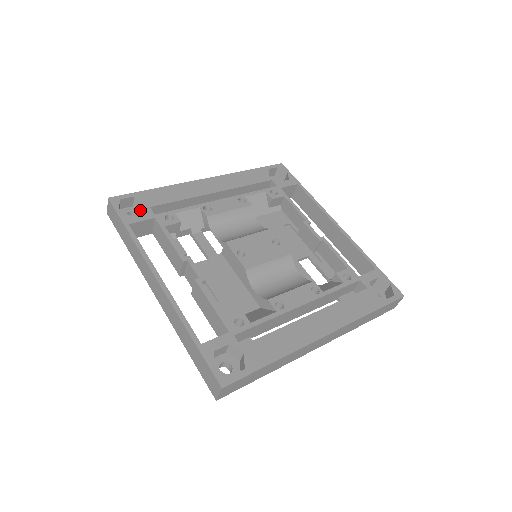
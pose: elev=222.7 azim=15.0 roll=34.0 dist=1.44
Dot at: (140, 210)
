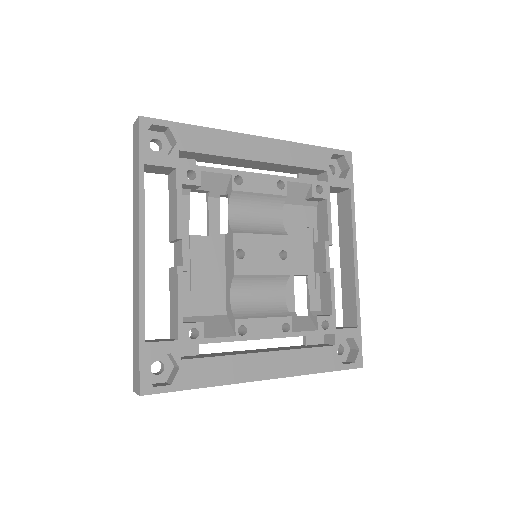
Dot at: (169, 141)
